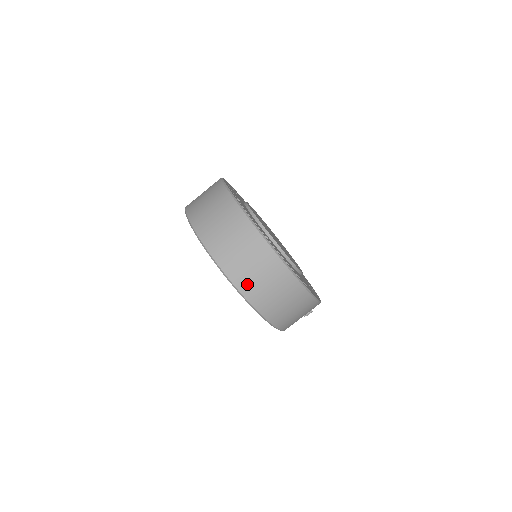
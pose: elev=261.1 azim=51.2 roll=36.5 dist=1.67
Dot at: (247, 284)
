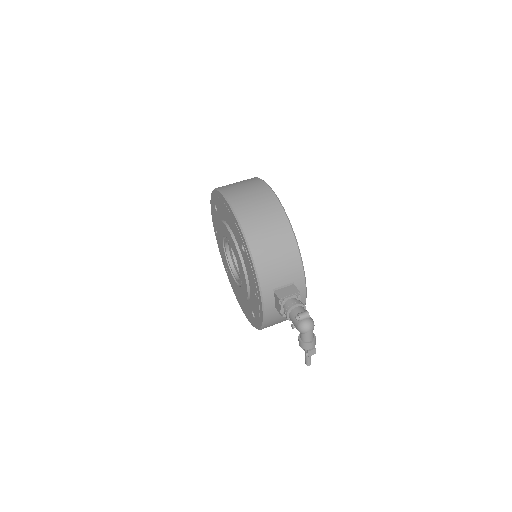
Dot at: occluded
